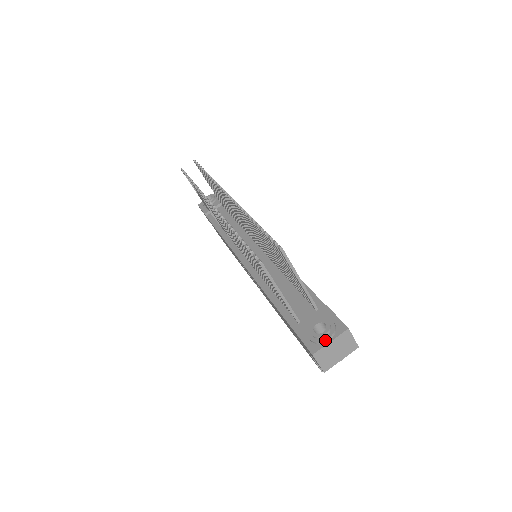
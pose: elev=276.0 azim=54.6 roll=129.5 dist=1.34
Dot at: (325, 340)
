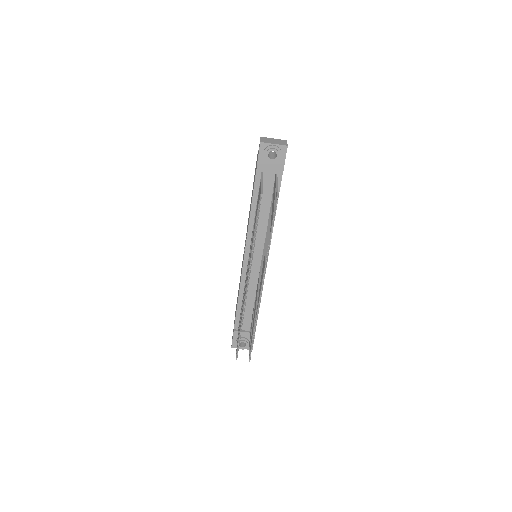
Dot at: occluded
